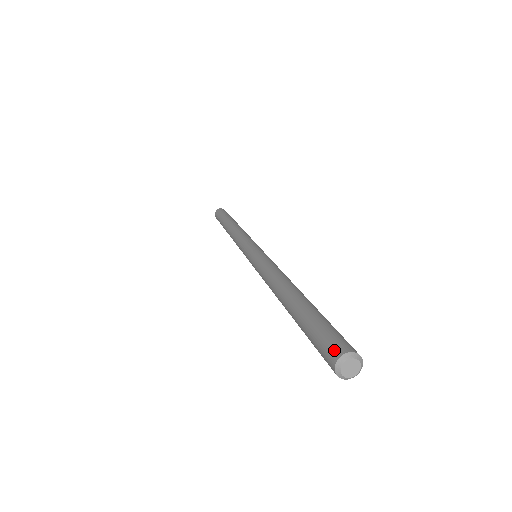
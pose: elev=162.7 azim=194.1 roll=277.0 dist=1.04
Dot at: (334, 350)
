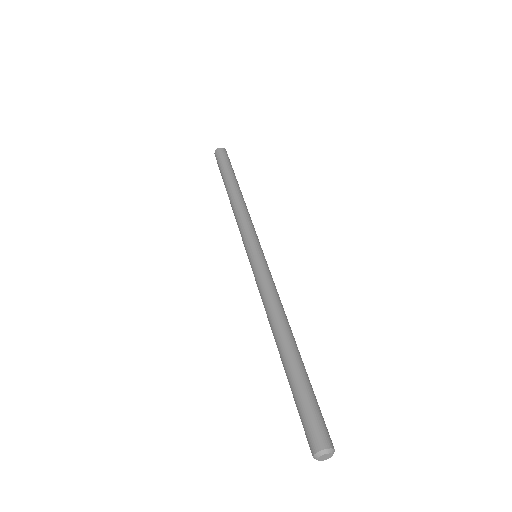
Dot at: (311, 444)
